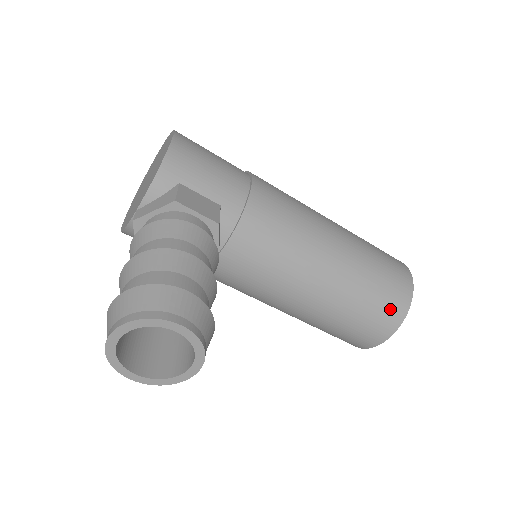
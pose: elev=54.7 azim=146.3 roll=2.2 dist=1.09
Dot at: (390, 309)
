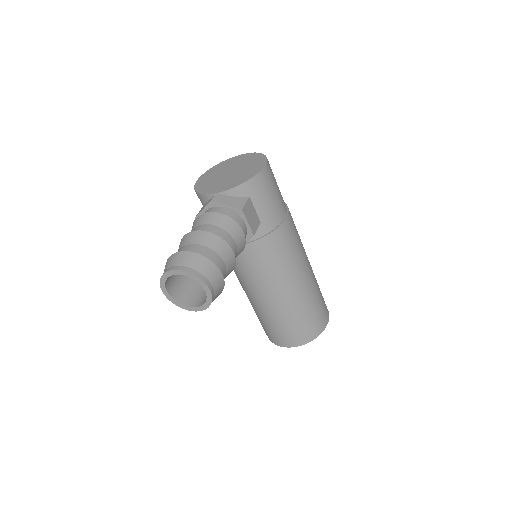
Dot at: (302, 334)
